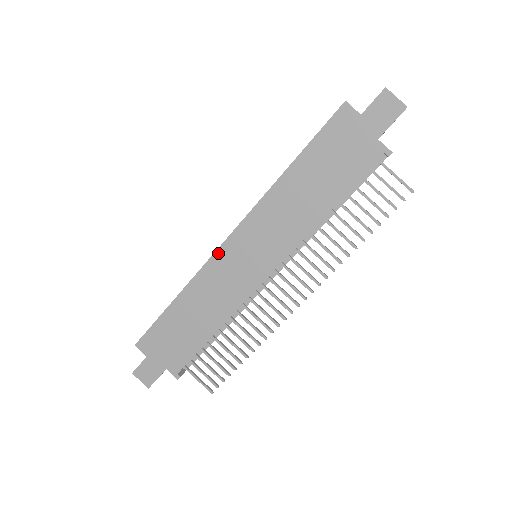
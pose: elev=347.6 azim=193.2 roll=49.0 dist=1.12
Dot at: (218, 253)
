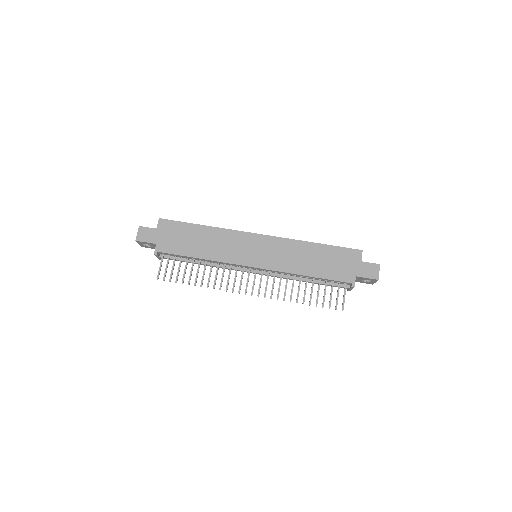
Dot at: (247, 234)
